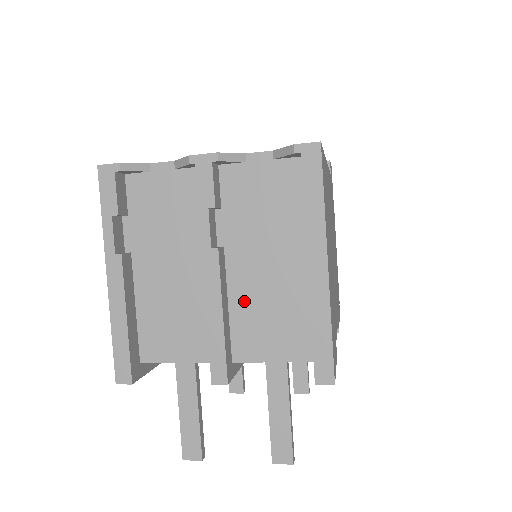
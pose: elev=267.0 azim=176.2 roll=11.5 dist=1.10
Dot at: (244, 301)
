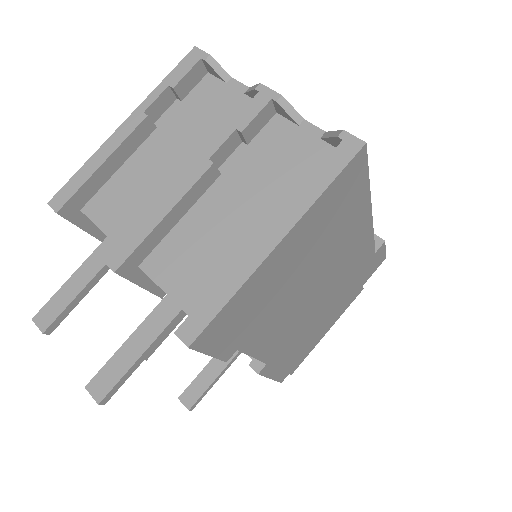
Dot at: (194, 226)
